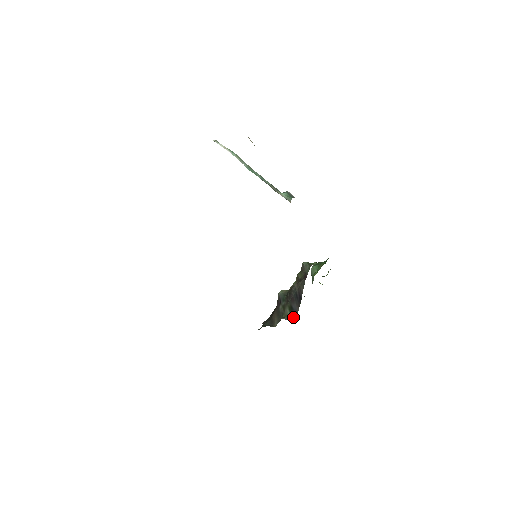
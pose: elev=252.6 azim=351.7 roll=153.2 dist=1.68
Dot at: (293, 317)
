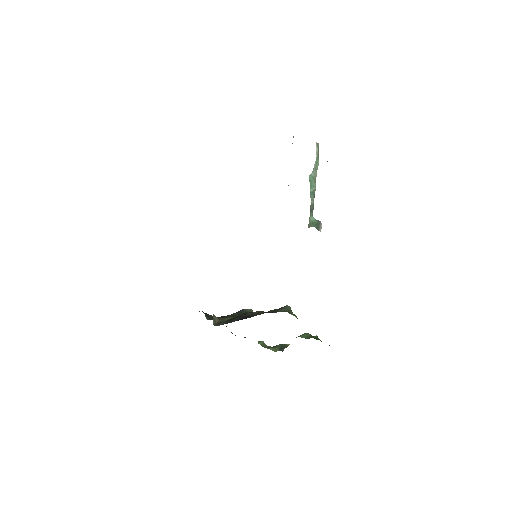
Dot at: (221, 323)
